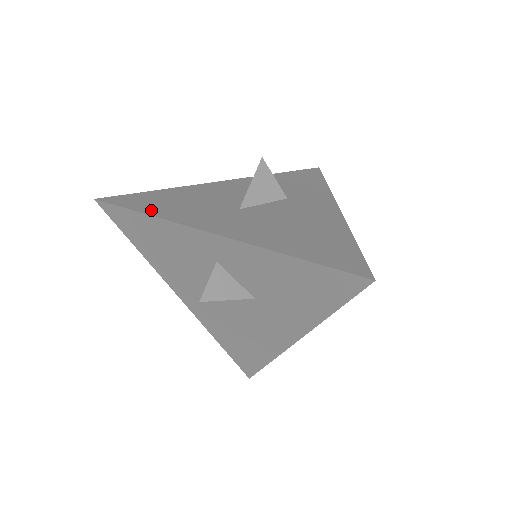
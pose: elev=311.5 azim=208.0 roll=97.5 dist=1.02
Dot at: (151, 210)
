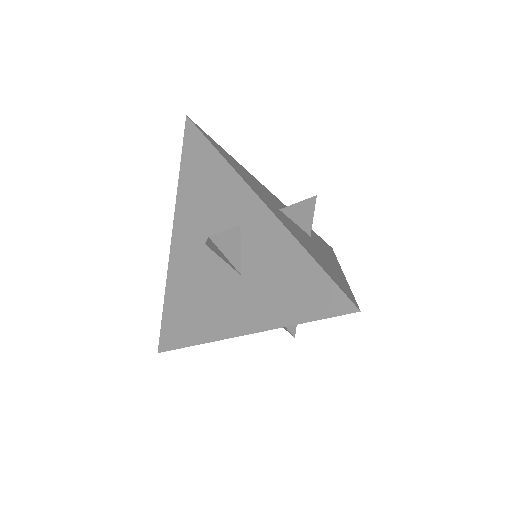
Dot at: (223, 154)
